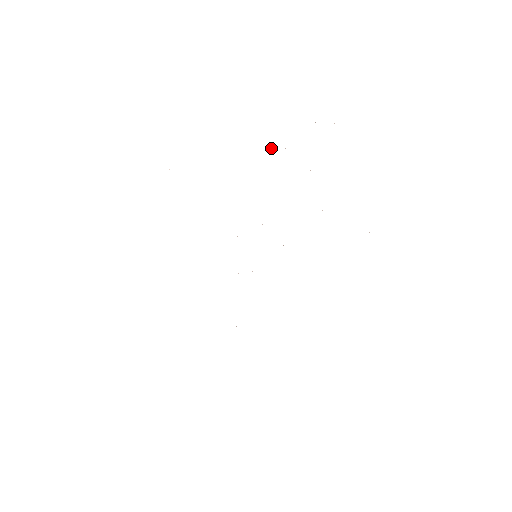
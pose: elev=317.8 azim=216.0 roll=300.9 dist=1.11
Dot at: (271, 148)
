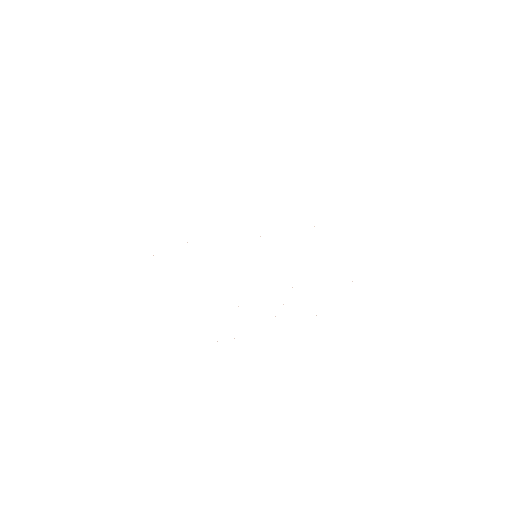
Dot at: occluded
